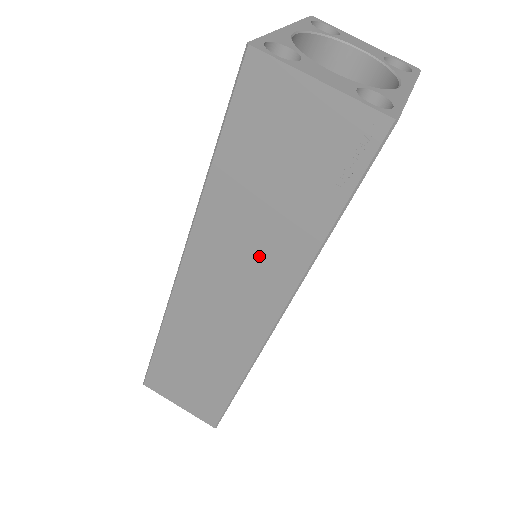
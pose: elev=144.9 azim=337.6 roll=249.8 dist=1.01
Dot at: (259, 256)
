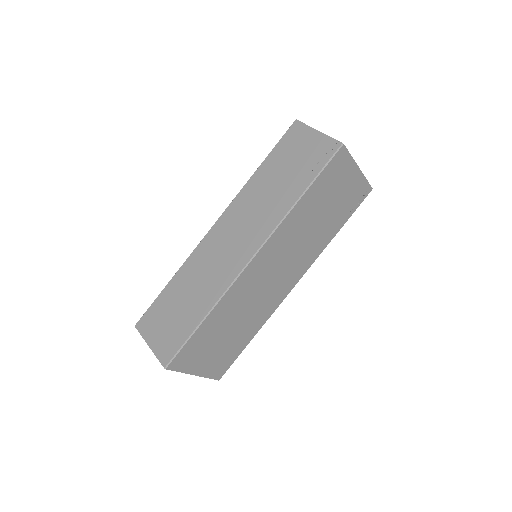
Dot at: (262, 211)
